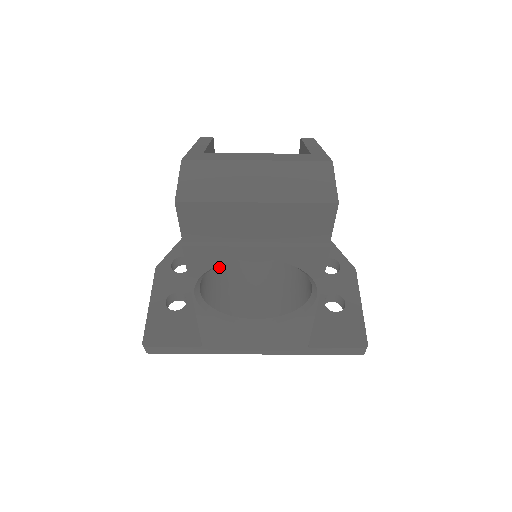
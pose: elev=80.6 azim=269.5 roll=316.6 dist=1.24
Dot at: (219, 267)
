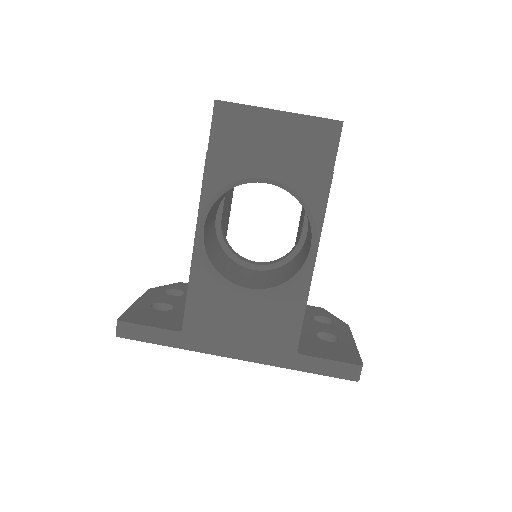
Dot at: (220, 253)
